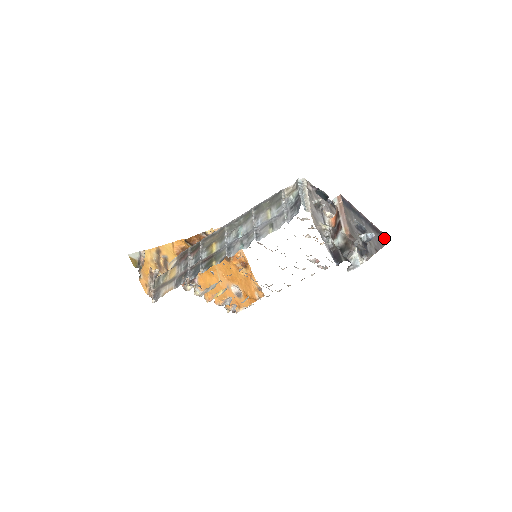
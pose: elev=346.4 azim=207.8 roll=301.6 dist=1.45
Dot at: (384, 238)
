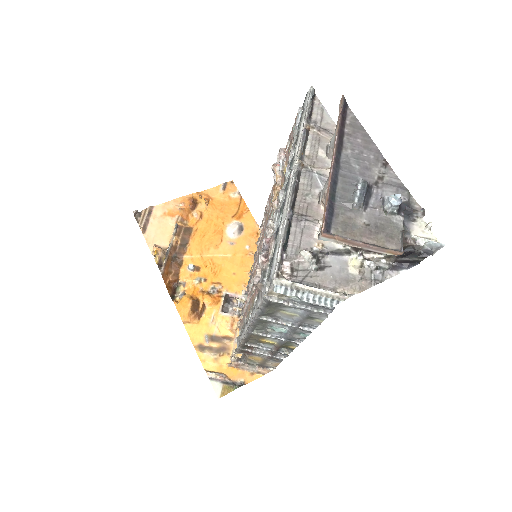
Dot at: (344, 115)
